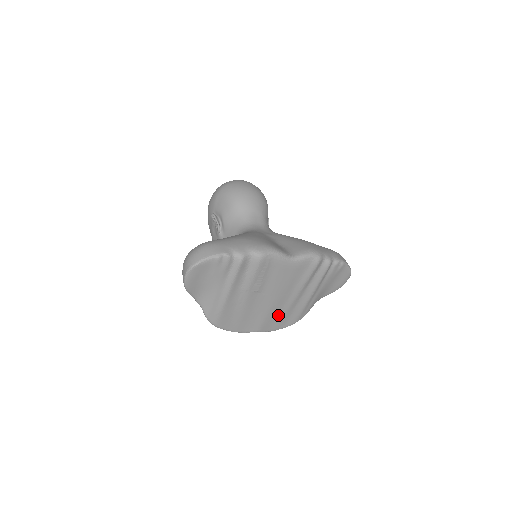
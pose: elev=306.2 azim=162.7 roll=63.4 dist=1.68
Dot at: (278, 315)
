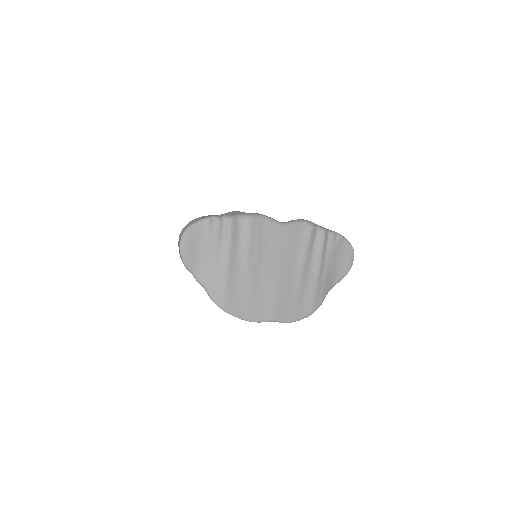
Dot at: (289, 298)
